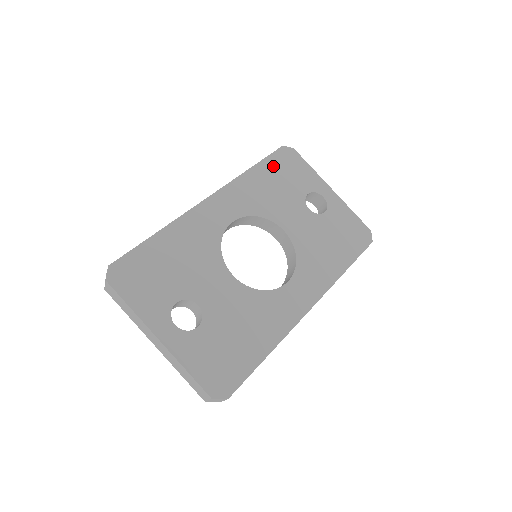
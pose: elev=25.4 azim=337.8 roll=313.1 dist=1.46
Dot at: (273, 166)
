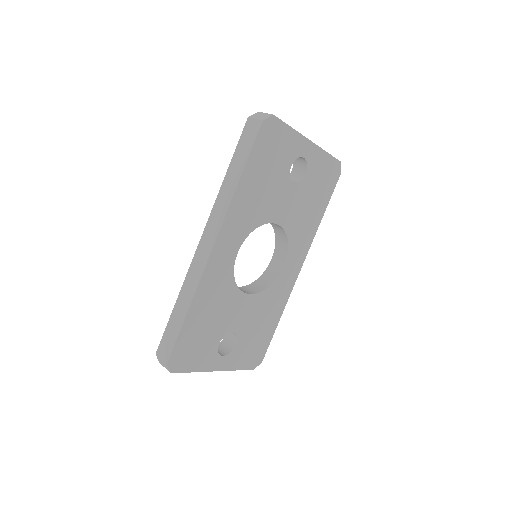
Dot at: (258, 159)
